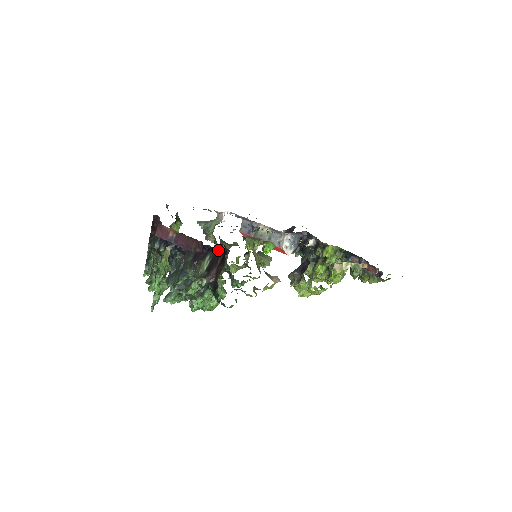
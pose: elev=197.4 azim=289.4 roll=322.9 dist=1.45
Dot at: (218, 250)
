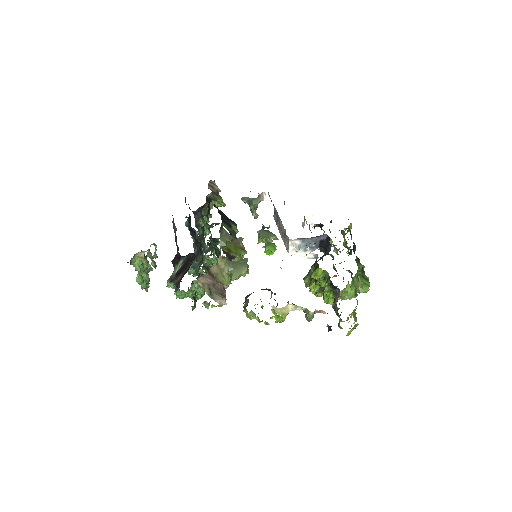
Dot at: (190, 257)
